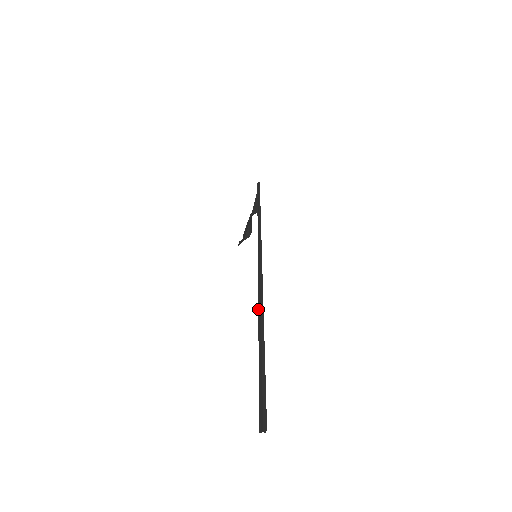
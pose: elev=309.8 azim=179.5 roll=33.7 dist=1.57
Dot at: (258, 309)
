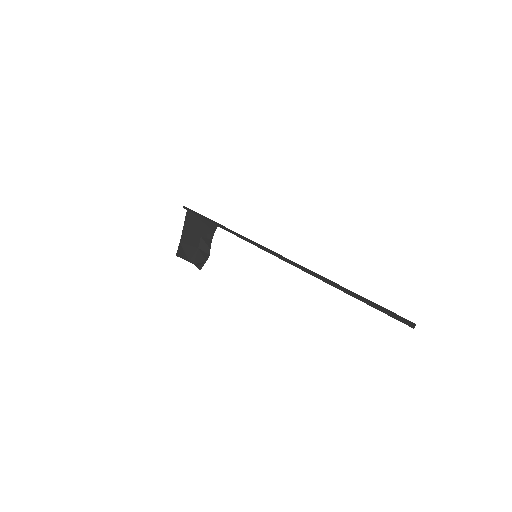
Dot at: (318, 278)
